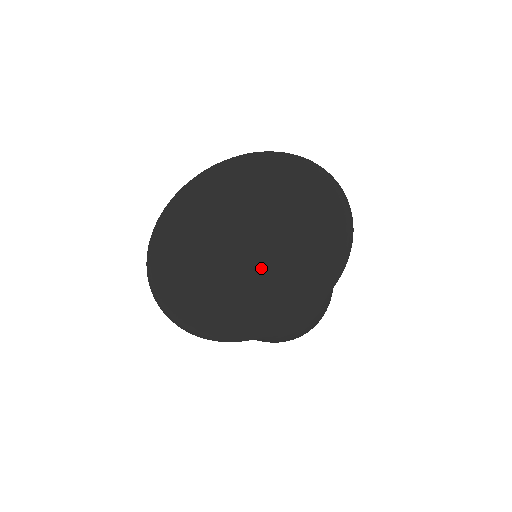
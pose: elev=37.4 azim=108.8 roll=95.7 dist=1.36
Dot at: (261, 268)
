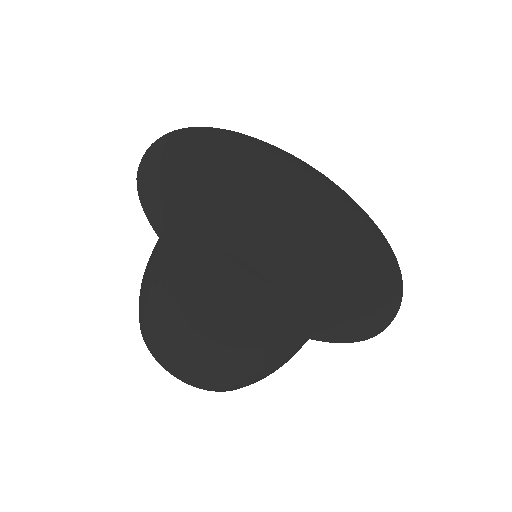
Dot at: (325, 251)
